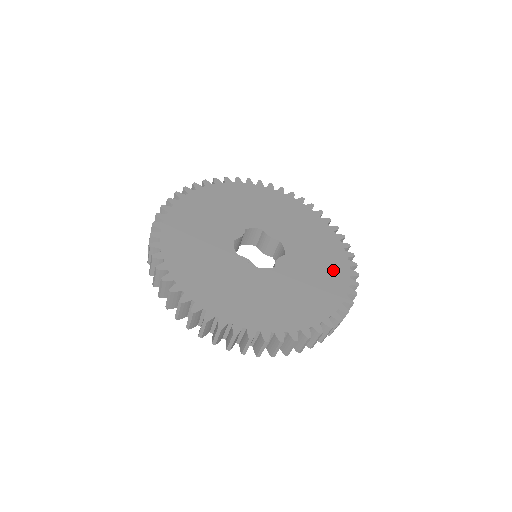
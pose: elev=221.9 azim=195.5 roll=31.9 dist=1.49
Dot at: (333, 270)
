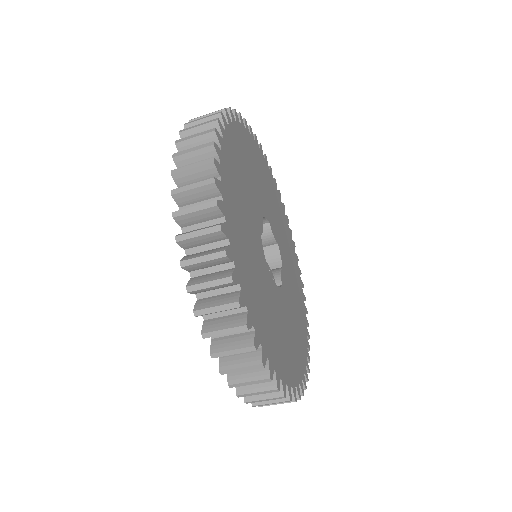
Dot at: (299, 292)
